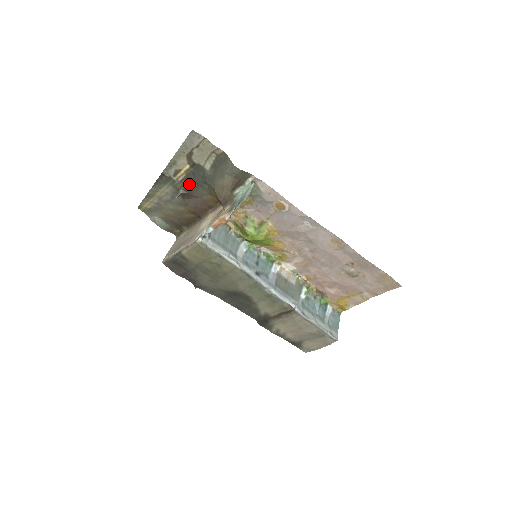
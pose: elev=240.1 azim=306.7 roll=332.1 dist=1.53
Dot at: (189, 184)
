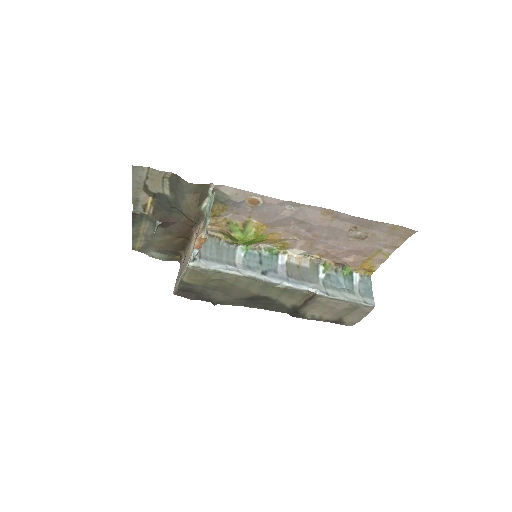
Dot at: (161, 214)
